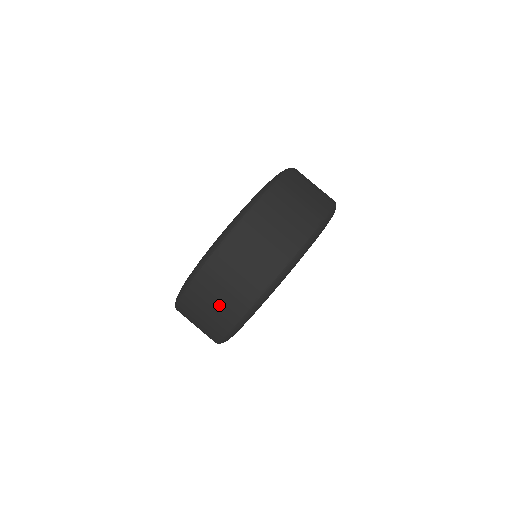
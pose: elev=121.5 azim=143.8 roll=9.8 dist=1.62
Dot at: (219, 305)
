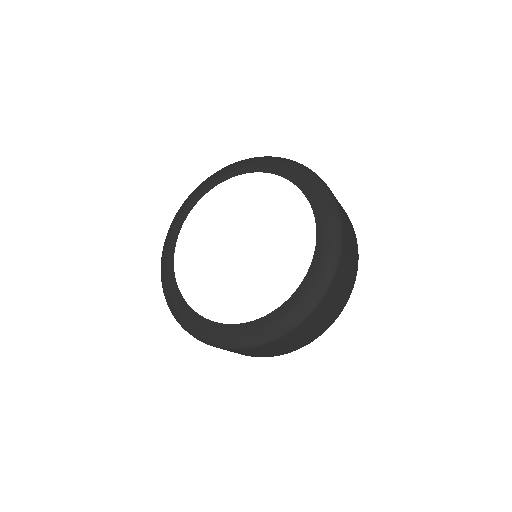
Dot at: (337, 304)
